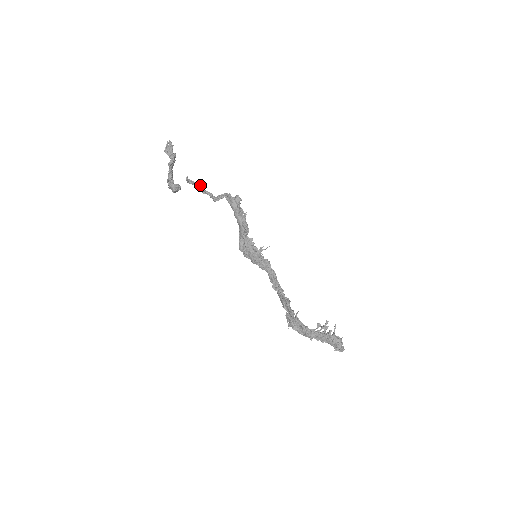
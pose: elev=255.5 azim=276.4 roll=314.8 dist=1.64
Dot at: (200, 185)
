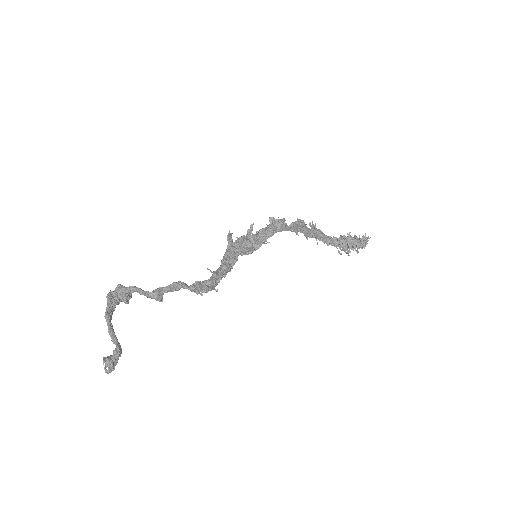
Dot at: occluded
